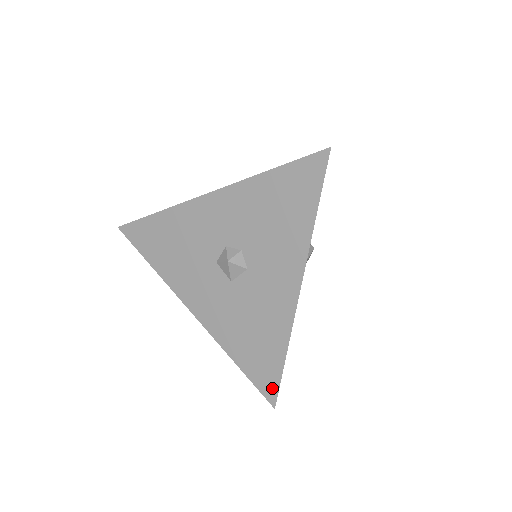
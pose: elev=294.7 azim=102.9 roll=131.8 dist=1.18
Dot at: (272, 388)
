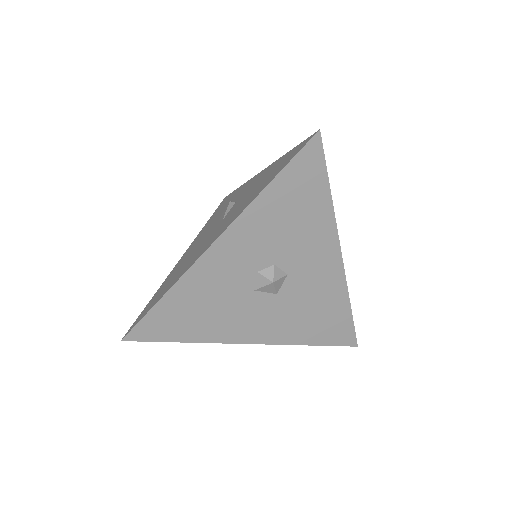
Dot at: (350, 336)
